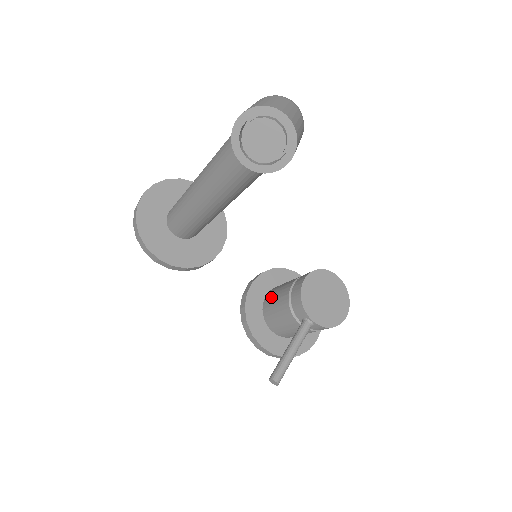
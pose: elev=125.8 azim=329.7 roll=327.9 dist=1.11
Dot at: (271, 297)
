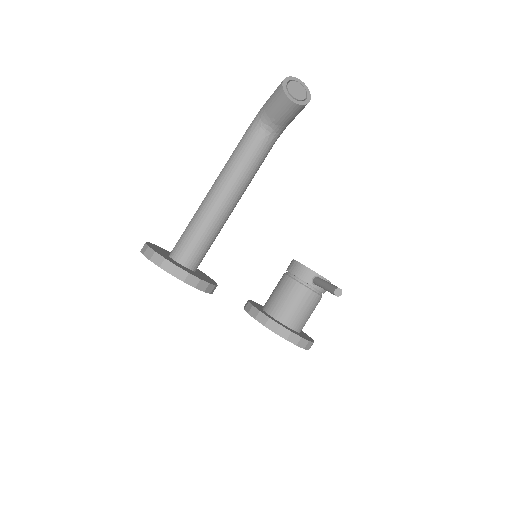
Dot at: (272, 300)
